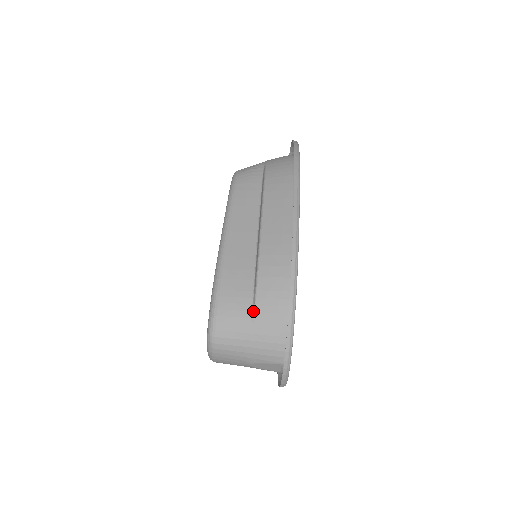
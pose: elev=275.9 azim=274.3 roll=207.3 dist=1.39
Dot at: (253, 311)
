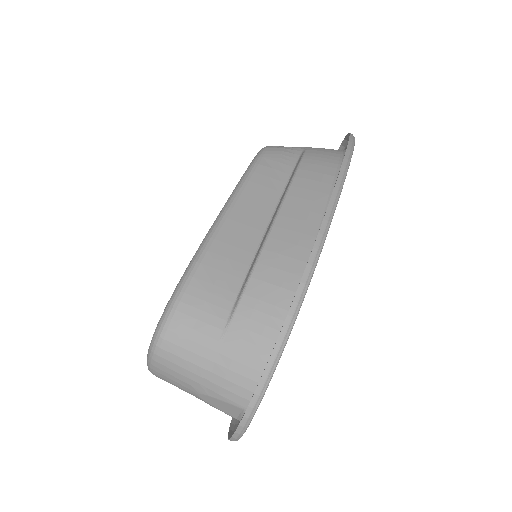
Dot at: (228, 320)
